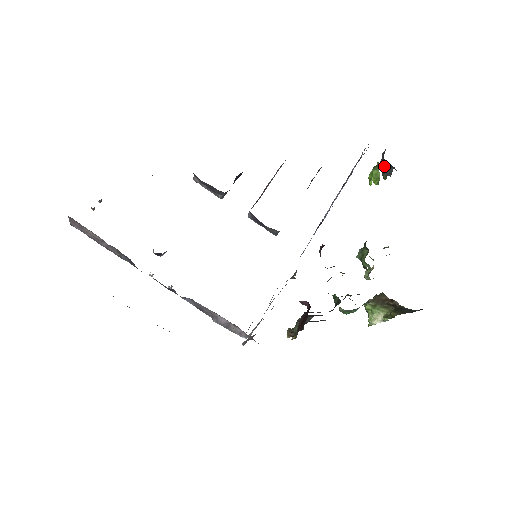
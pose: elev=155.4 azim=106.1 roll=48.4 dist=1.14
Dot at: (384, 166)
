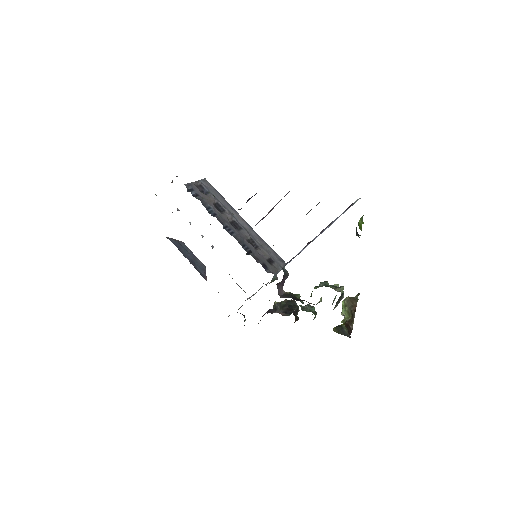
Dot at: (356, 229)
